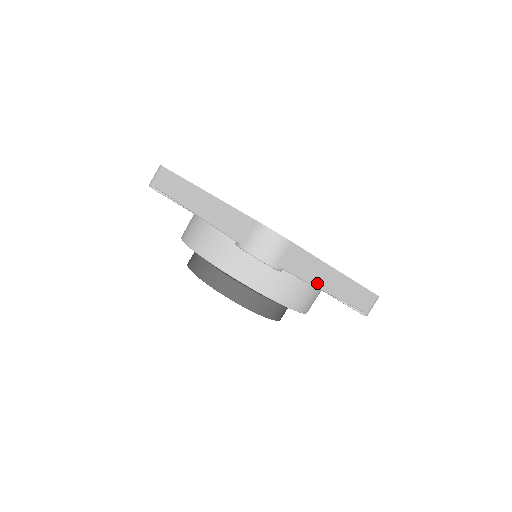
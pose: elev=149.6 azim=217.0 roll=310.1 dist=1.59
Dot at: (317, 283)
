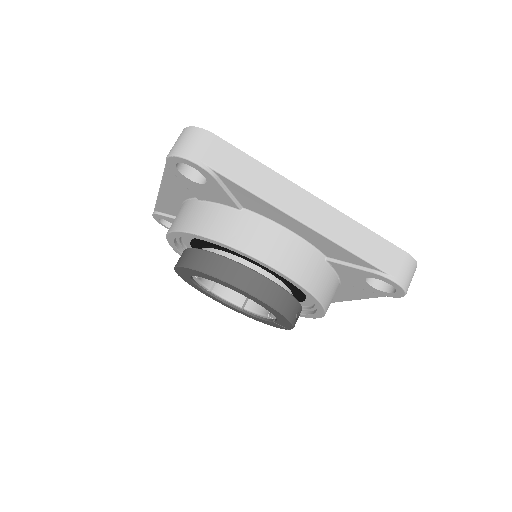
Dot at: (277, 202)
